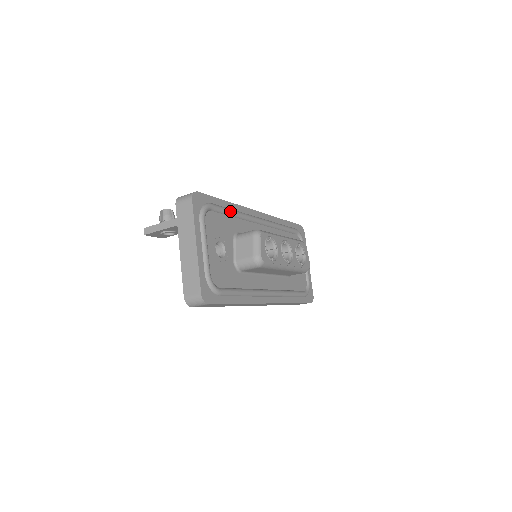
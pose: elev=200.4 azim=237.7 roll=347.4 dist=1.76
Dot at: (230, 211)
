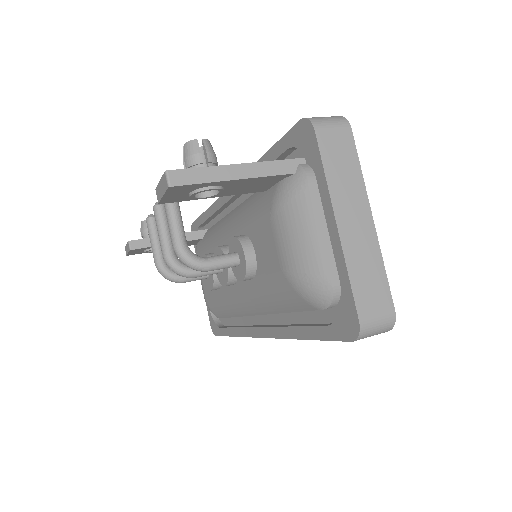
Dot at: occluded
